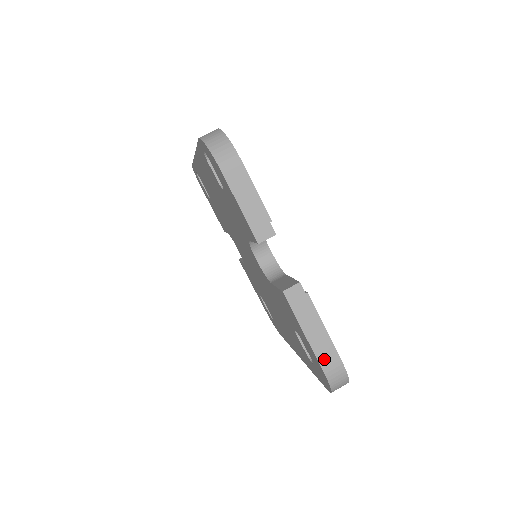
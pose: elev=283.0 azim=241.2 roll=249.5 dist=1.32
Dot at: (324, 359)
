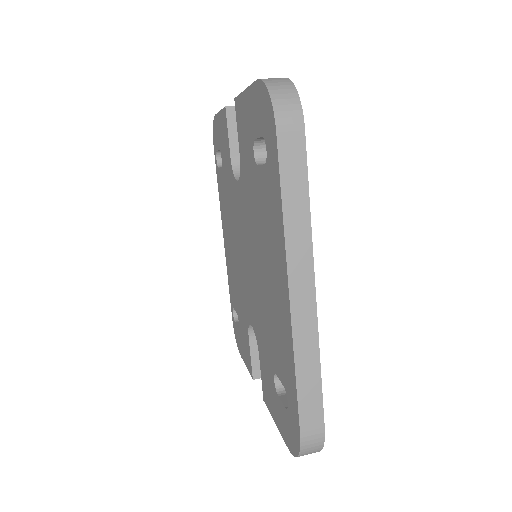
Dot at: occluded
